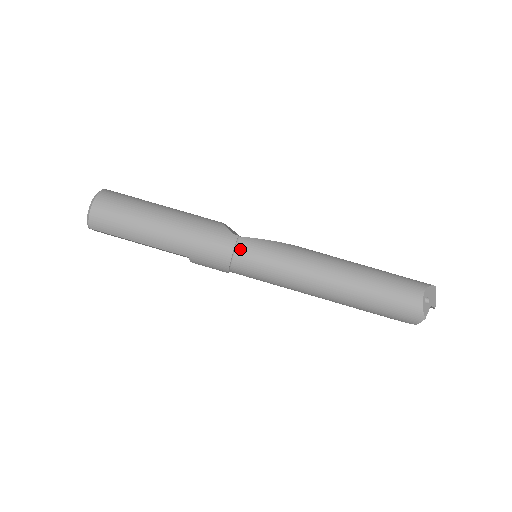
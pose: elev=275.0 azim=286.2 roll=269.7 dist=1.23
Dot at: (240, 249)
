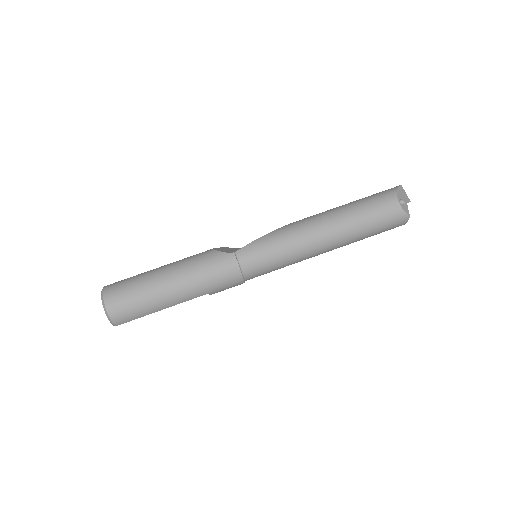
Dot at: (243, 261)
